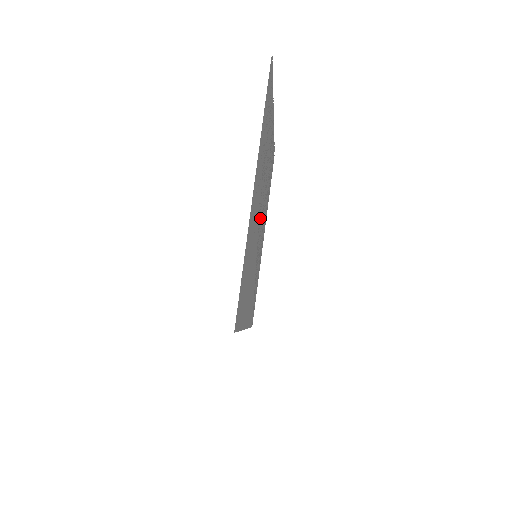
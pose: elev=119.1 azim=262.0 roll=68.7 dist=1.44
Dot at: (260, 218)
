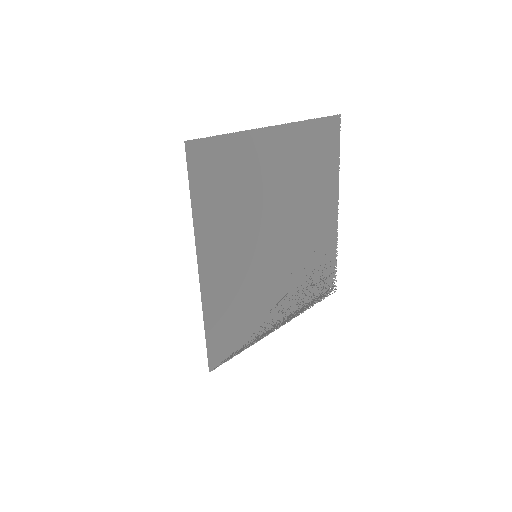
Dot at: (280, 239)
